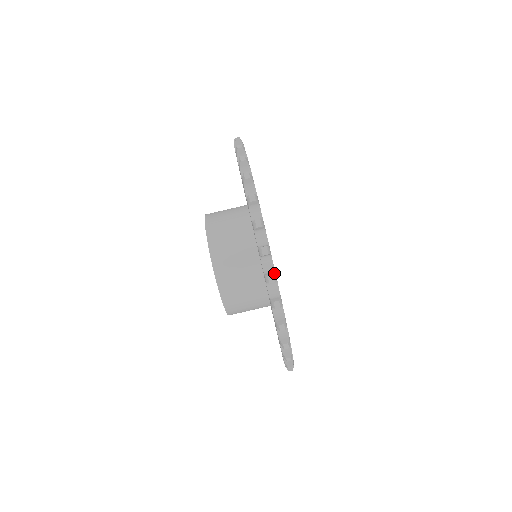
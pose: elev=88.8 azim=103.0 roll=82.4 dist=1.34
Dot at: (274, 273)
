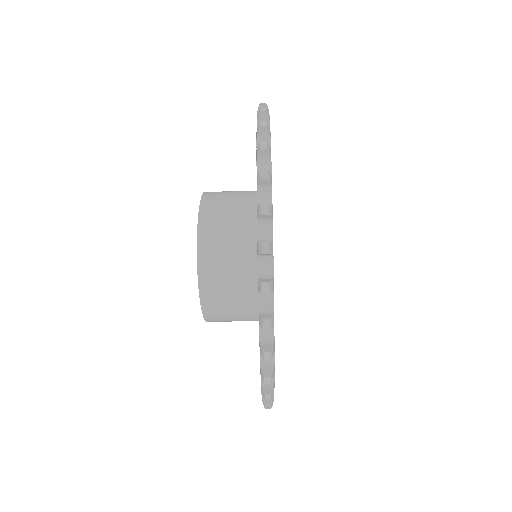
Dot at: (273, 391)
